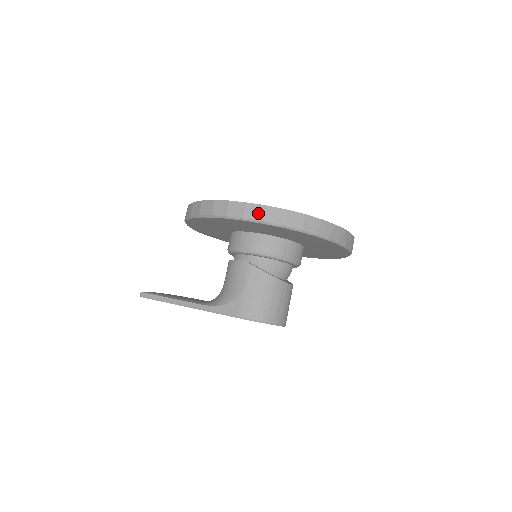
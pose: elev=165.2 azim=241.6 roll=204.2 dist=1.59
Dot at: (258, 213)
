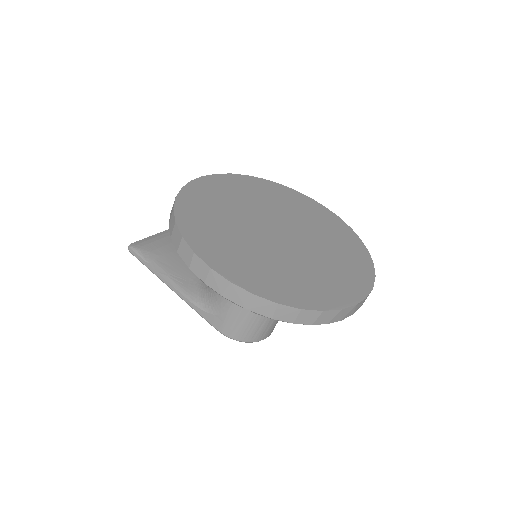
Dot at: (241, 298)
